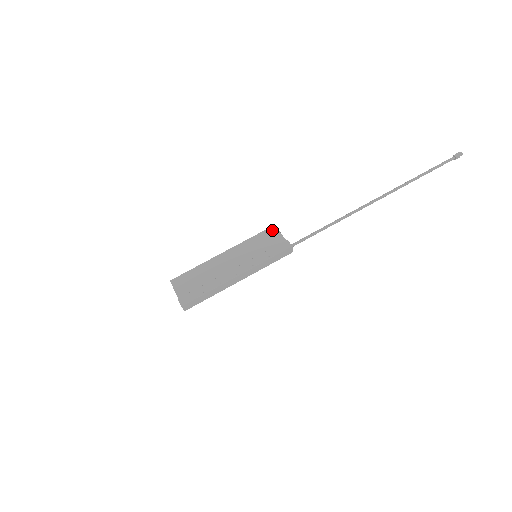
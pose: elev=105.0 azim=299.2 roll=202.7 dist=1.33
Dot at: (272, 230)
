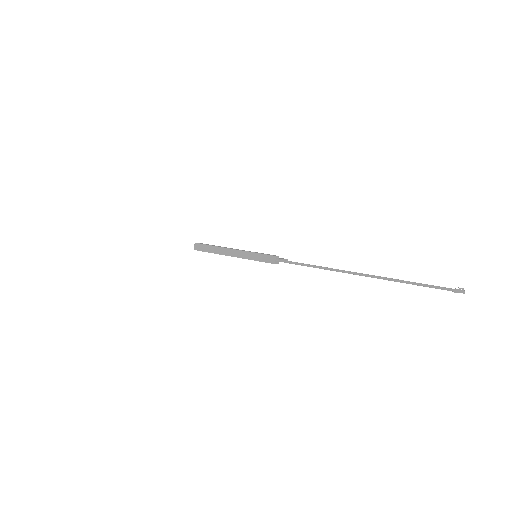
Dot at: (282, 258)
